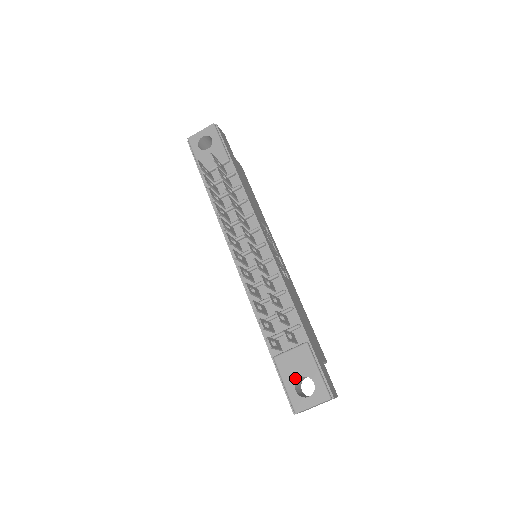
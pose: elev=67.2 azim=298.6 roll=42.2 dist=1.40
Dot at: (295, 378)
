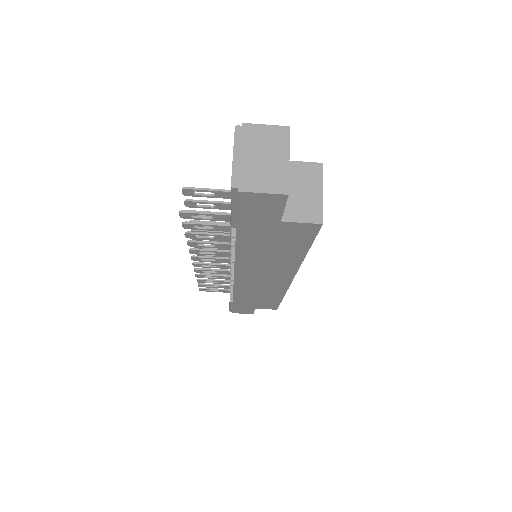
Dot at: occluded
